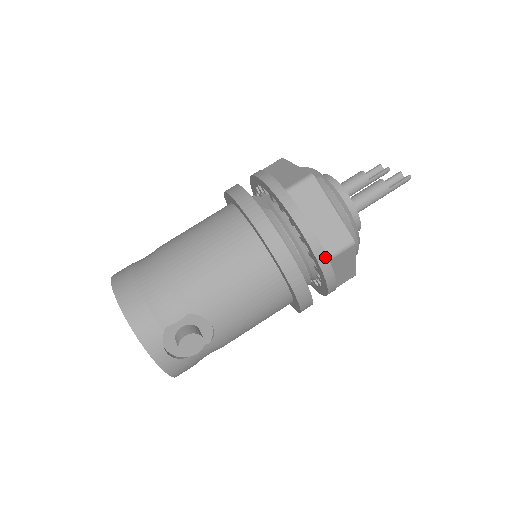
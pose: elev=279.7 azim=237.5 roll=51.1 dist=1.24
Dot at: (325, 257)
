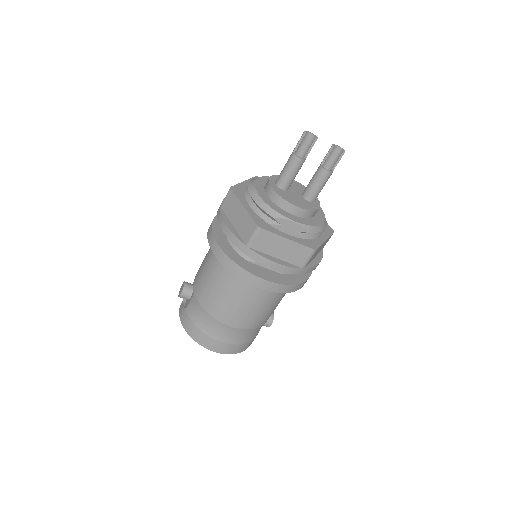
Dot at: (322, 251)
